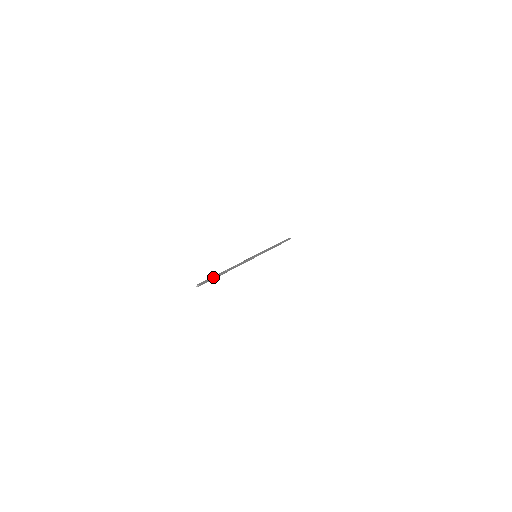
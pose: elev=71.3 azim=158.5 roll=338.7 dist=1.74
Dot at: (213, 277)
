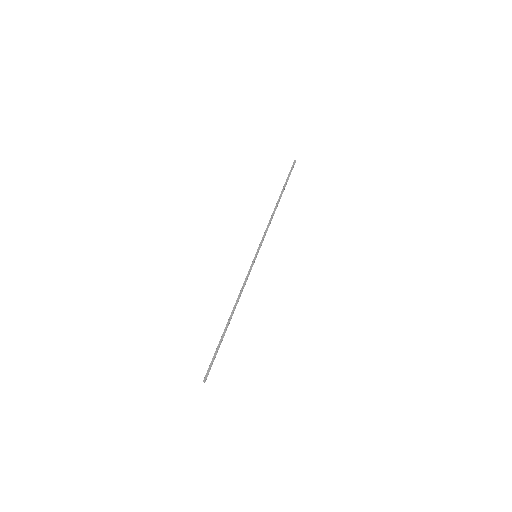
Dot at: (216, 353)
